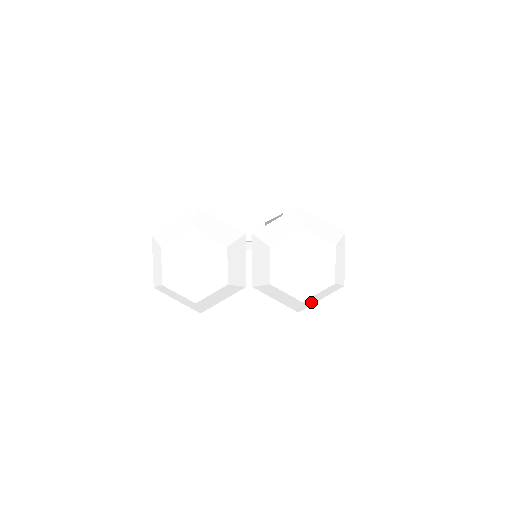
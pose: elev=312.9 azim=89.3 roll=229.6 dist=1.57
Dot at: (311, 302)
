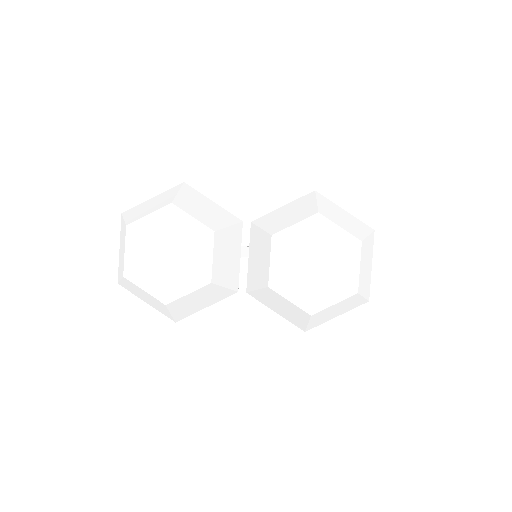
Dot at: (323, 318)
